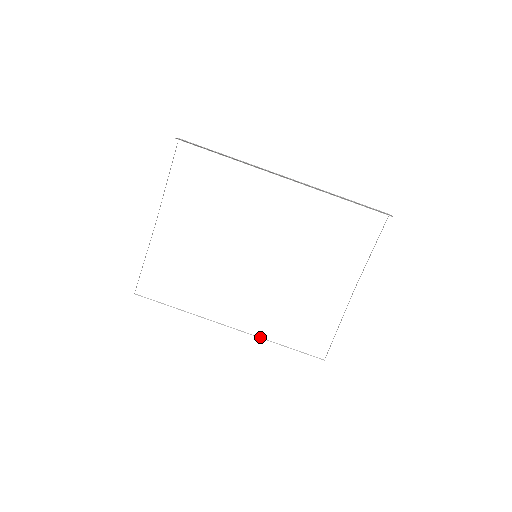
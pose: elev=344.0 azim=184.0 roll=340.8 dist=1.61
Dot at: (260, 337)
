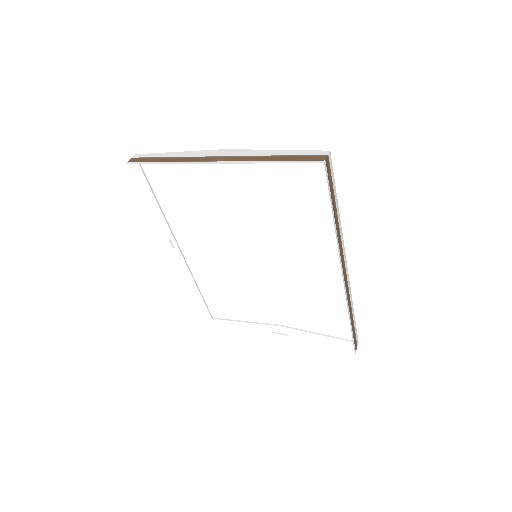
Dot at: occluded
